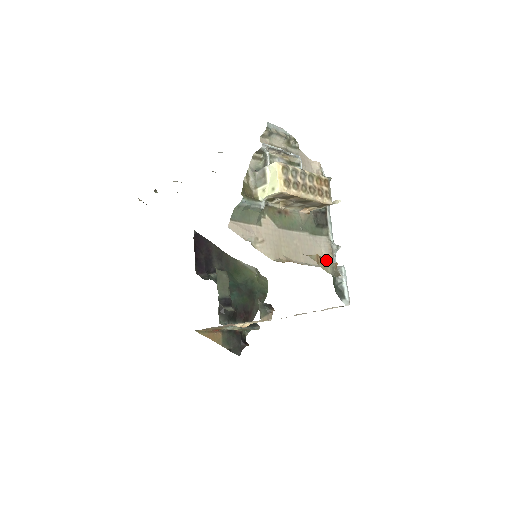
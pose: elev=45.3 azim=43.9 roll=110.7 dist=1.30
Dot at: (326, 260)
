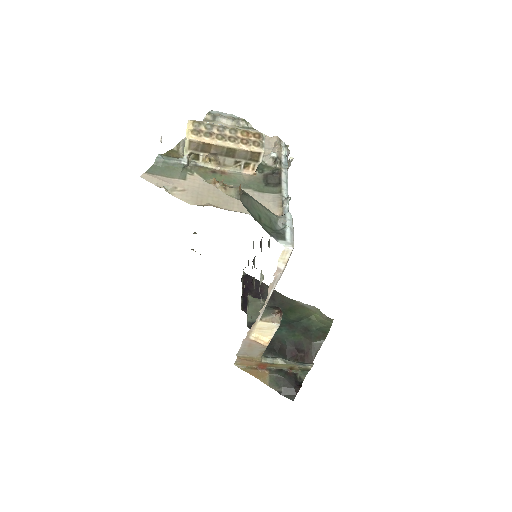
Dot at: occluded
